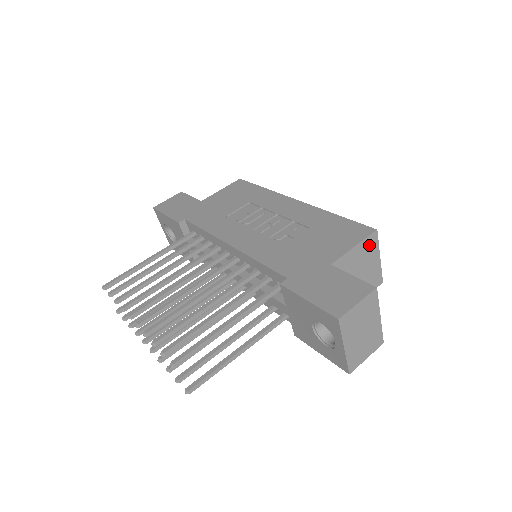
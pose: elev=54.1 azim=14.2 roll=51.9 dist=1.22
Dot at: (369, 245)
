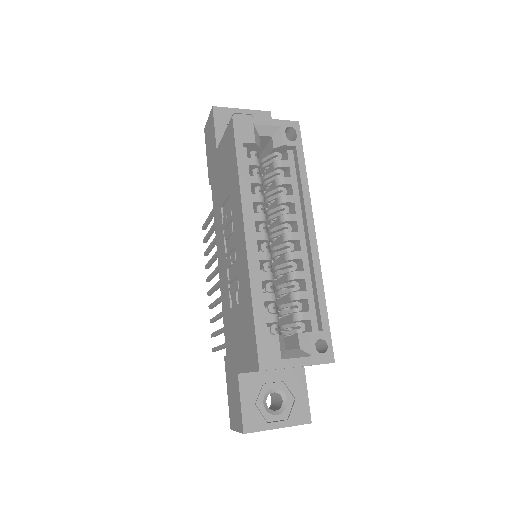
Dot at: occluded
